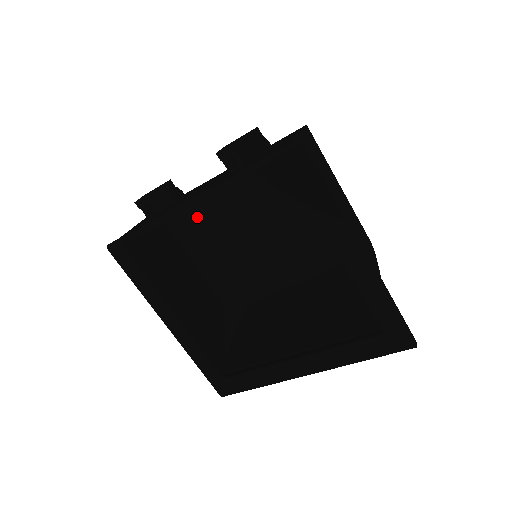
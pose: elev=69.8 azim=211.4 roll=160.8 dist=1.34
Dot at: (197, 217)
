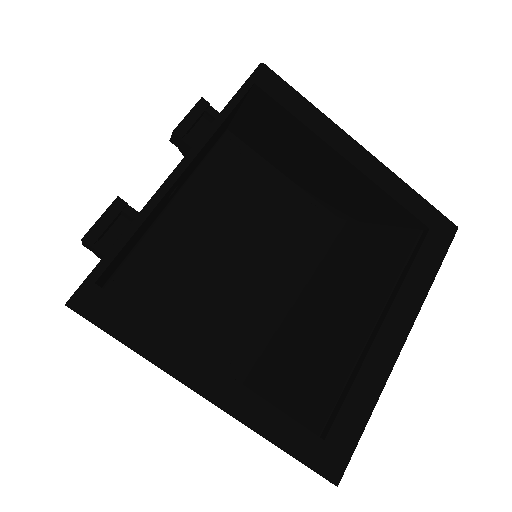
Dot at: (152, 273)
